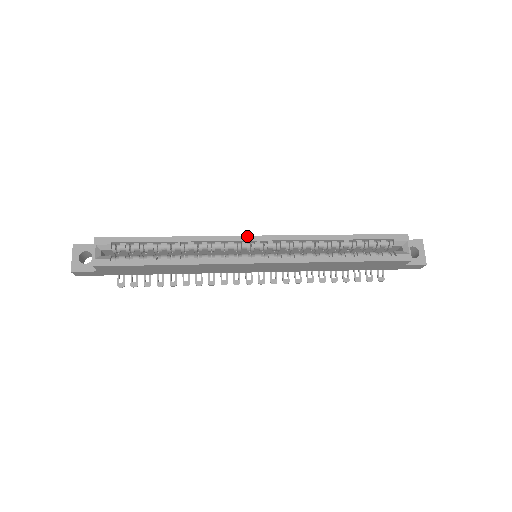
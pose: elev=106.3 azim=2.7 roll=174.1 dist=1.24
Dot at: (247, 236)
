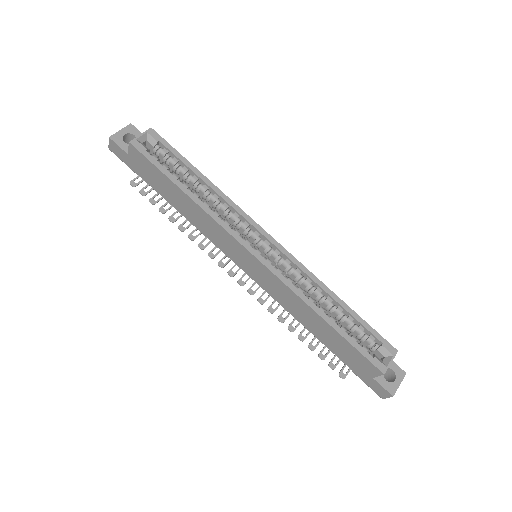
Dot at: (264, 230)
